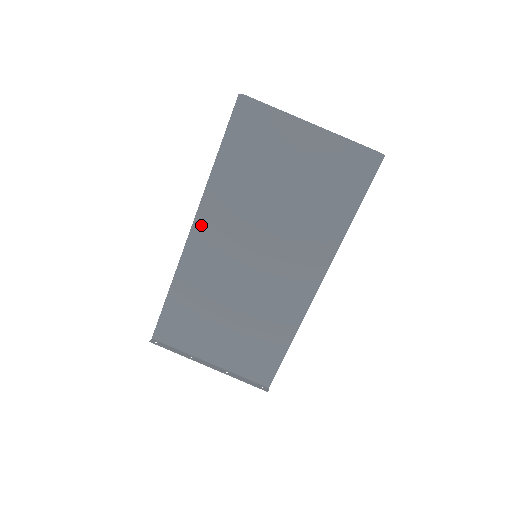
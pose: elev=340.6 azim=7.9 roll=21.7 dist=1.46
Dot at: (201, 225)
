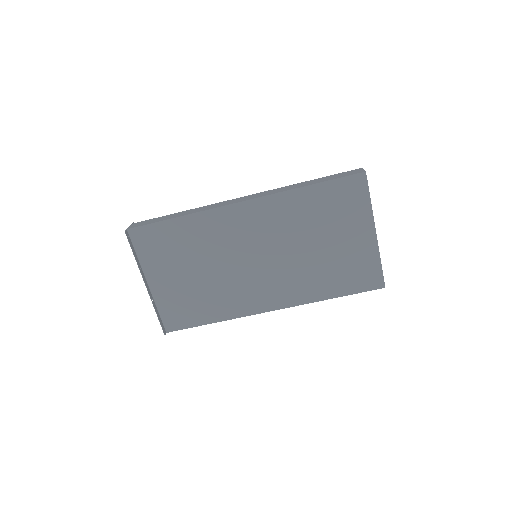
Dot at: (252, 207)
